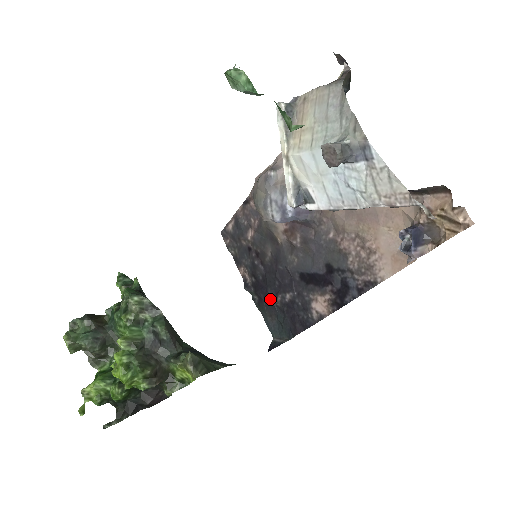
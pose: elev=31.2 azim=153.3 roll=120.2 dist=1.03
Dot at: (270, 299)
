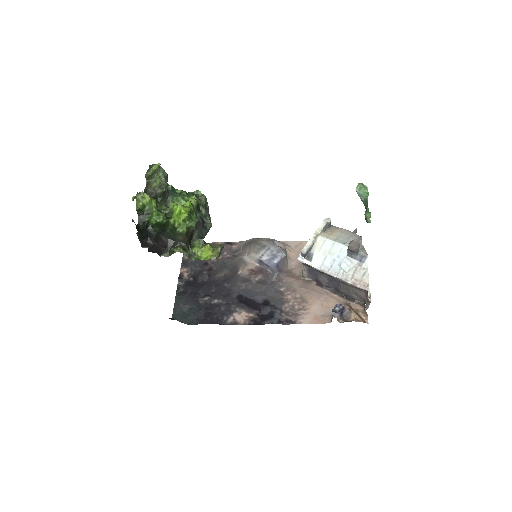
Dot at: (197, 295)
